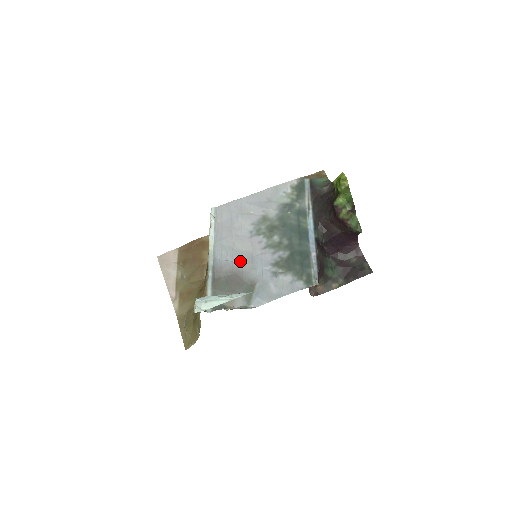
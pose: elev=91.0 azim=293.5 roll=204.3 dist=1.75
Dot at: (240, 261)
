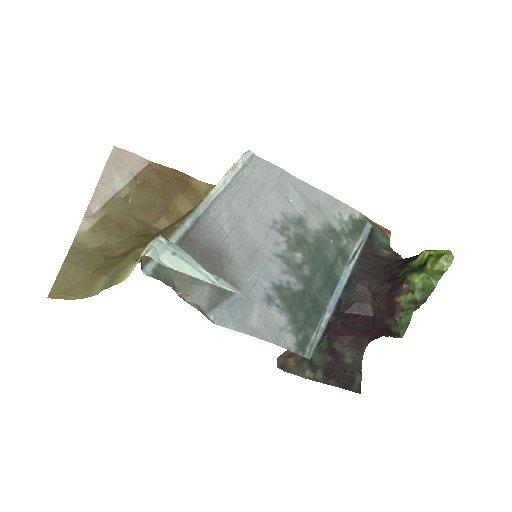
Dot at: (238, 244)
